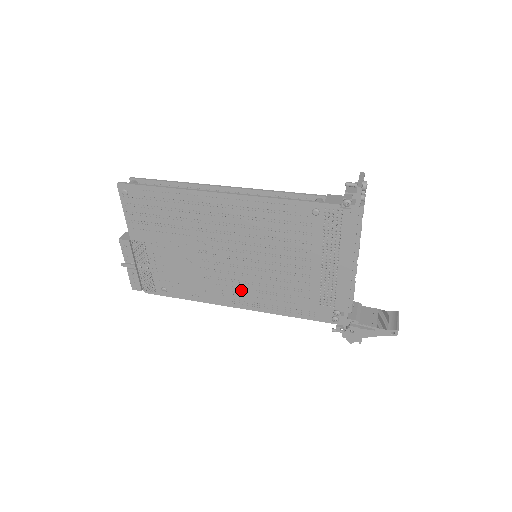
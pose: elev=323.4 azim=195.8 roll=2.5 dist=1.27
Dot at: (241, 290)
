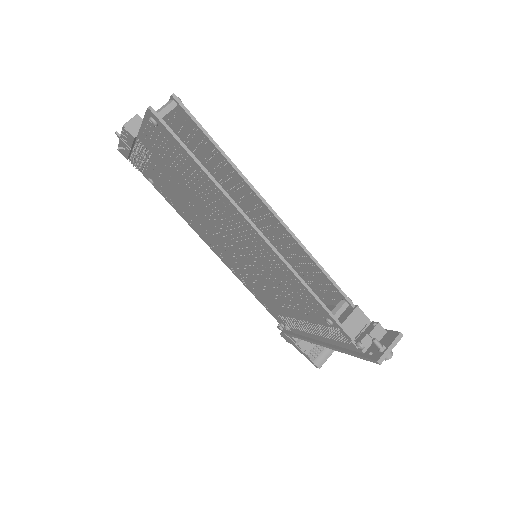
Dot at: (223, 253)
